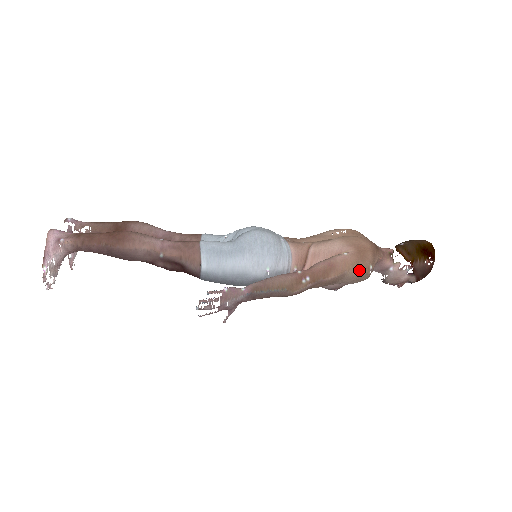
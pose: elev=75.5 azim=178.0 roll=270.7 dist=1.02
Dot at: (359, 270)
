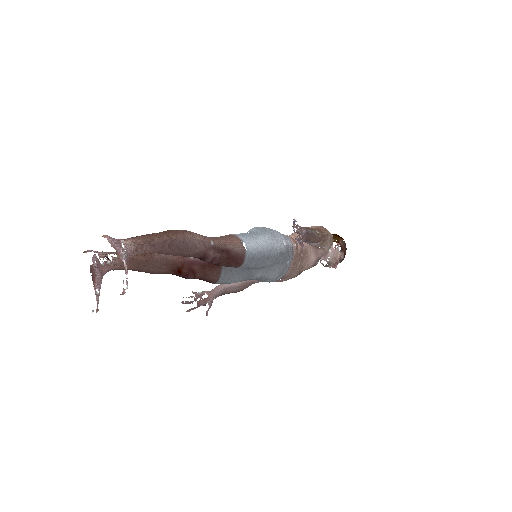
Dot at: (330, 233)
